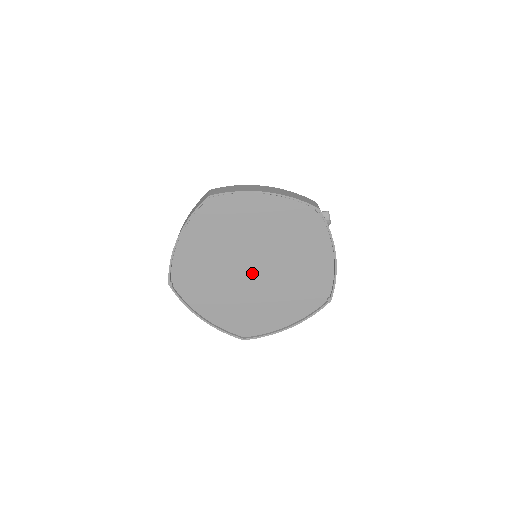
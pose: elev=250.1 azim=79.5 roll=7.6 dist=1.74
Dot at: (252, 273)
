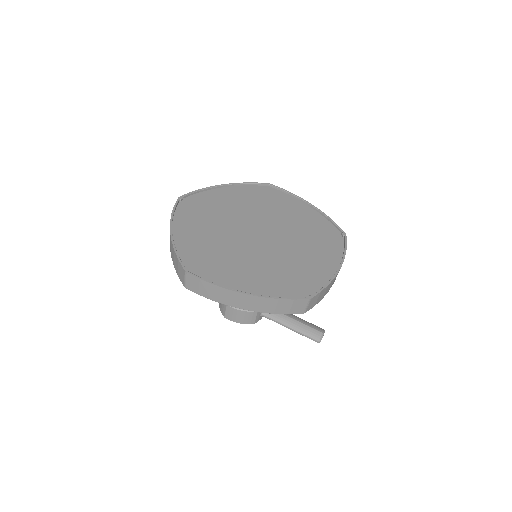
Dot at: (253, 236)
